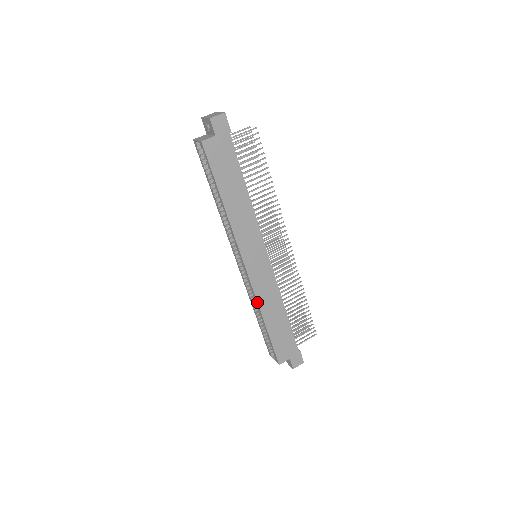
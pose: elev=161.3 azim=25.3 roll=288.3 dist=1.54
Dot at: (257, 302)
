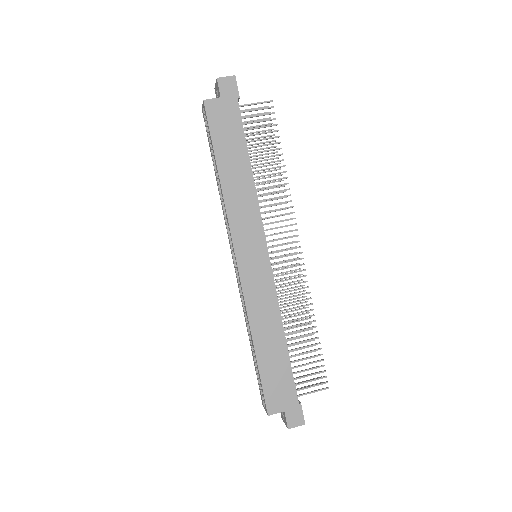
Dot at: (247, 312)
